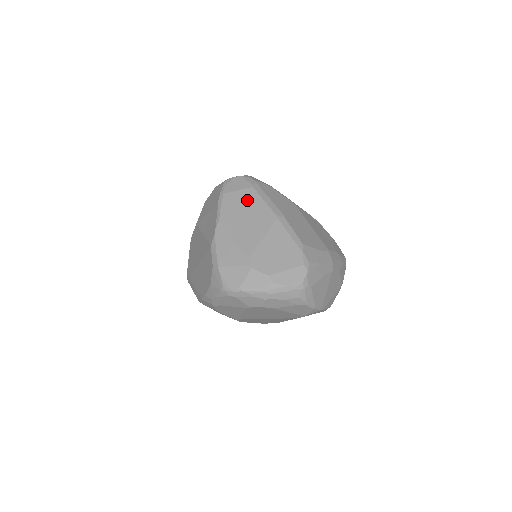
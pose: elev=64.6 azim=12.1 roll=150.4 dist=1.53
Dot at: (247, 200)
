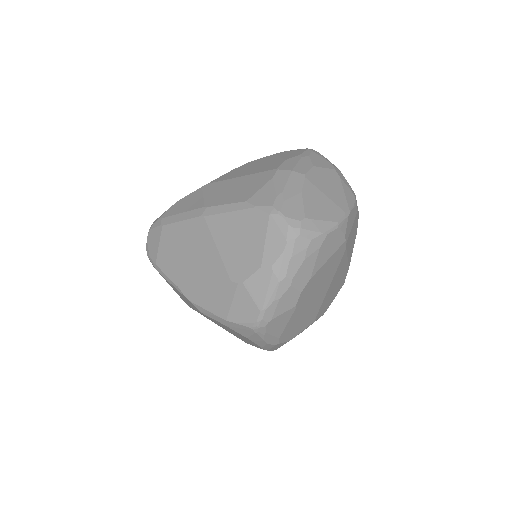
Dot at: (172, 241)
